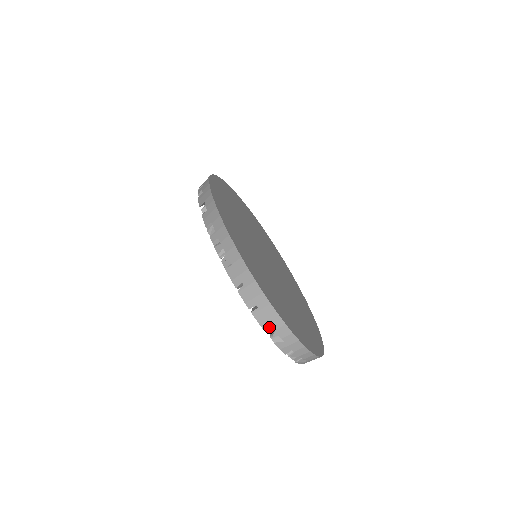
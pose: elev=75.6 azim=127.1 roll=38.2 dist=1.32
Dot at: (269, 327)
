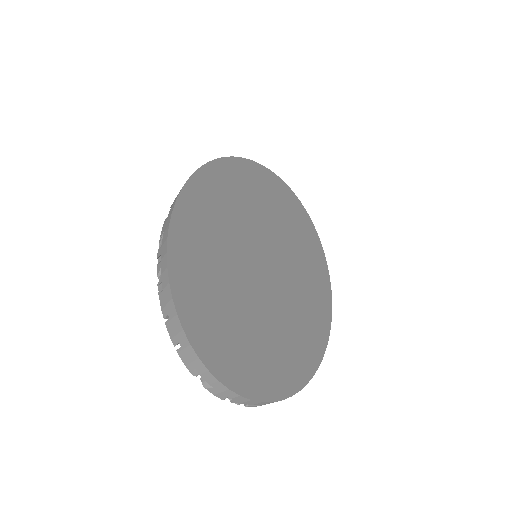
Dot at: (194, 370)
